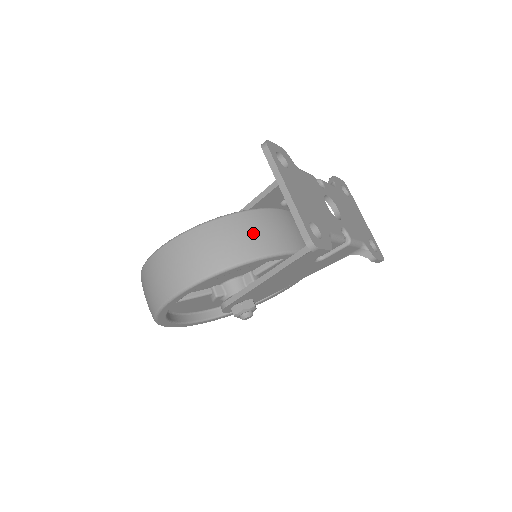
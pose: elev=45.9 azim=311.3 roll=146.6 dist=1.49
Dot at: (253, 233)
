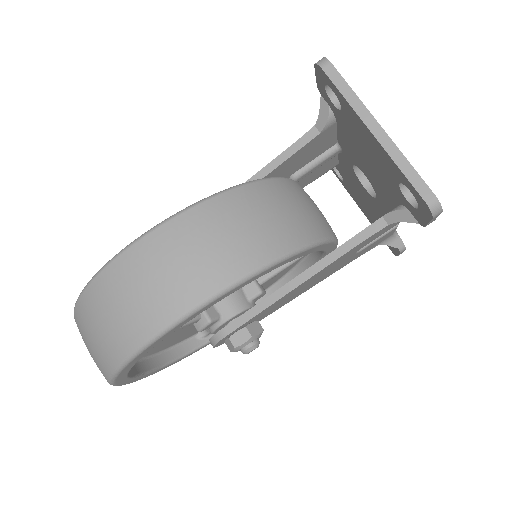
Dot at: (289, 210)
